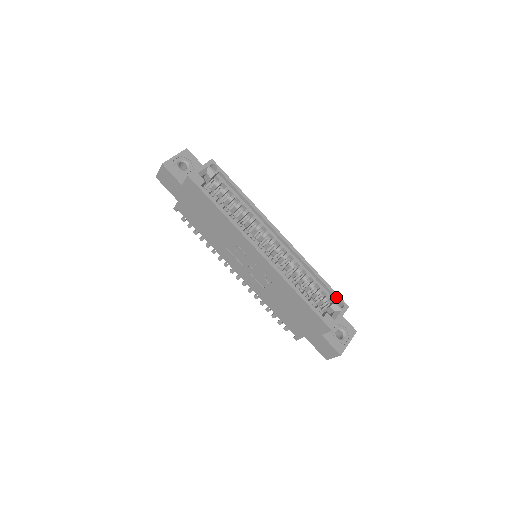
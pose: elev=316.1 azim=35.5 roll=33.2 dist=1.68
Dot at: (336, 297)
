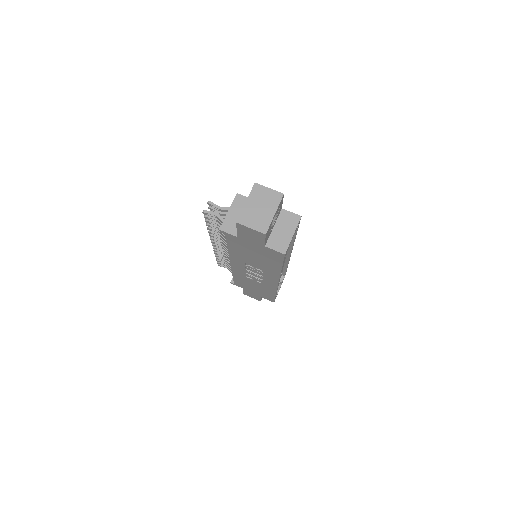
Dot at: occluded
